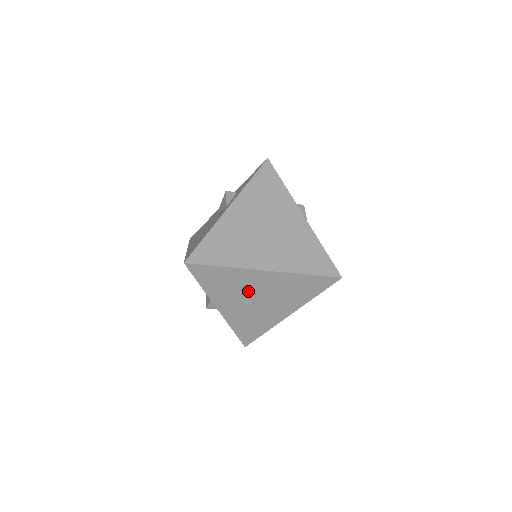
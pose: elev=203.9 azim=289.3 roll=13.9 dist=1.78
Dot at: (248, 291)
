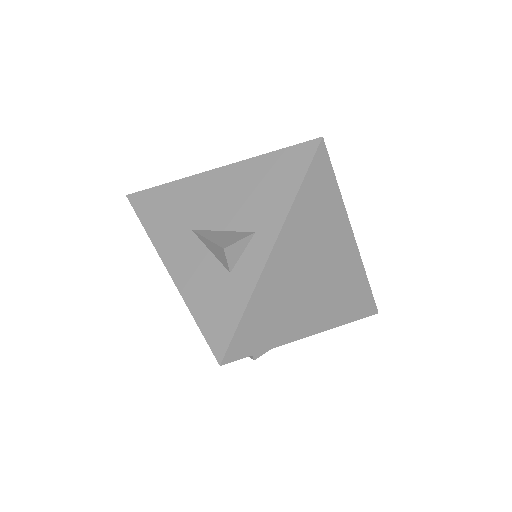
Dot at: (321, 250)
